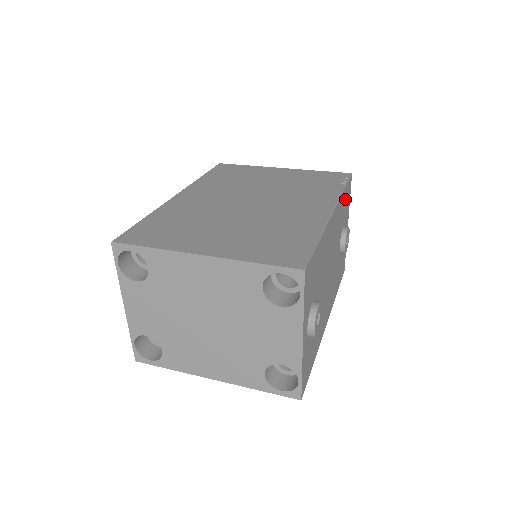
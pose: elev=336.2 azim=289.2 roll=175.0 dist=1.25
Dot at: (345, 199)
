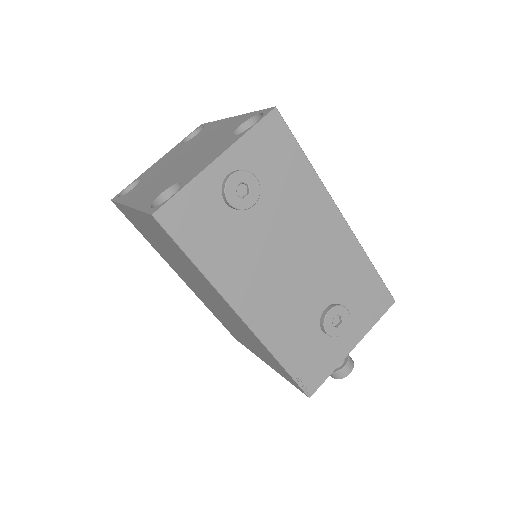
Dot at: (368, 286)
